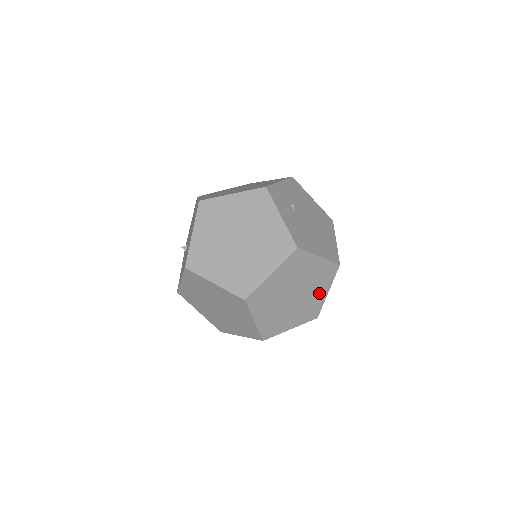
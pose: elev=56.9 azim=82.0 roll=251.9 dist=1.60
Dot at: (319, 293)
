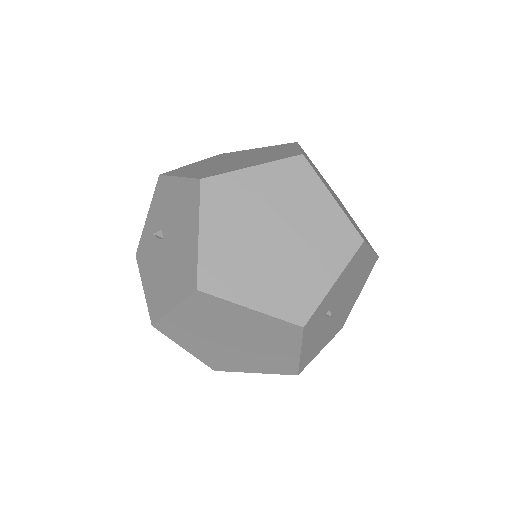
Dot at: occluded
